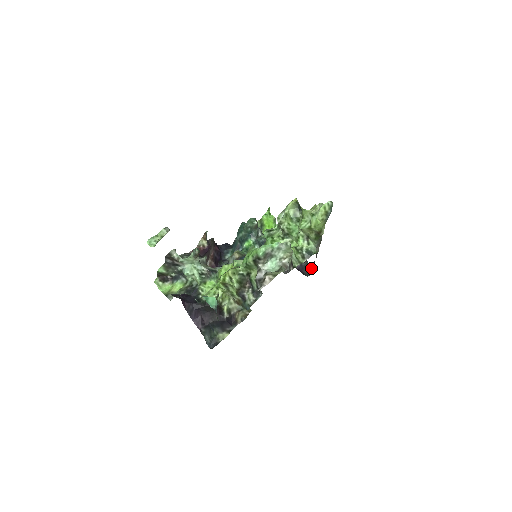
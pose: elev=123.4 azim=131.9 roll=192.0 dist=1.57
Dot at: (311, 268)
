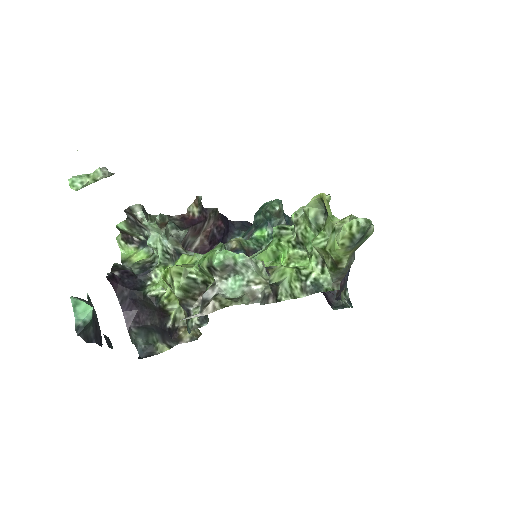
Dot at: (349, 298)
